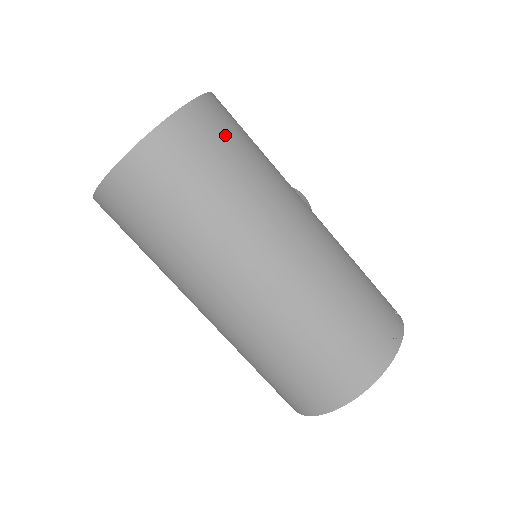
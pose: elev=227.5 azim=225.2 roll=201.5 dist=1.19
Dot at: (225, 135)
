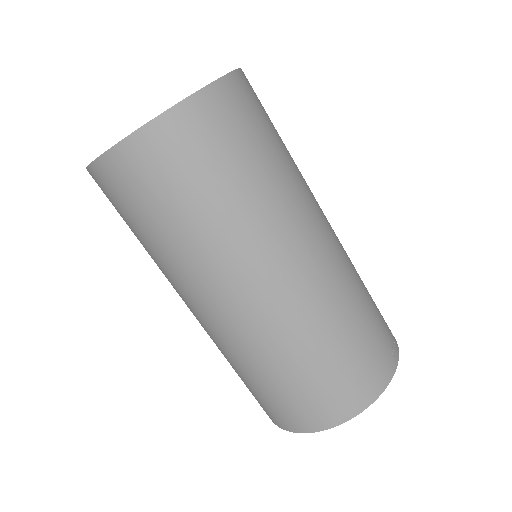
Dot at: (258, 119)
